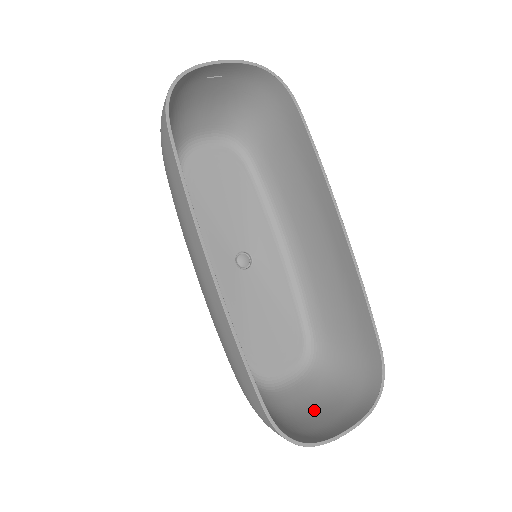
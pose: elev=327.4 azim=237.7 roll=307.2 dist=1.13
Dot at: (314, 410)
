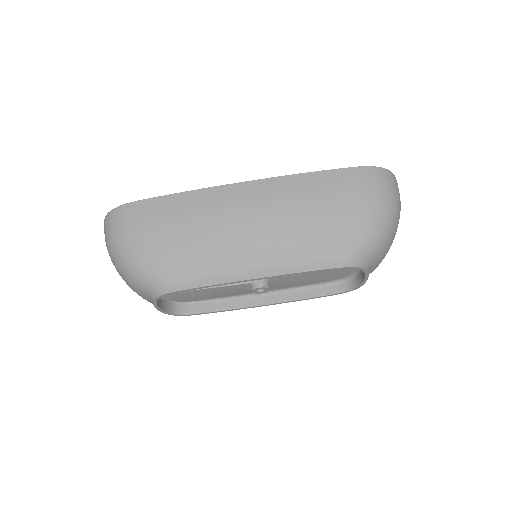
Dot at: occluded
